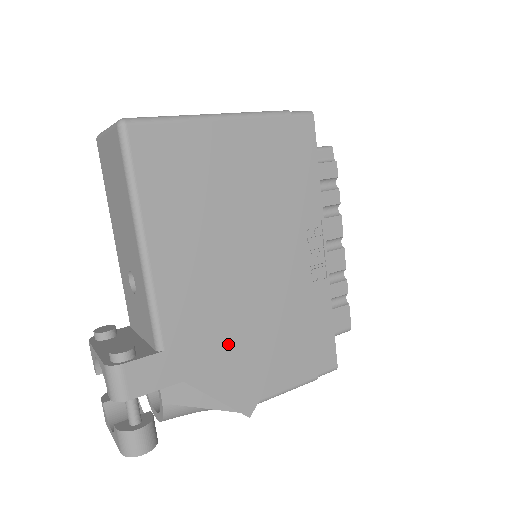
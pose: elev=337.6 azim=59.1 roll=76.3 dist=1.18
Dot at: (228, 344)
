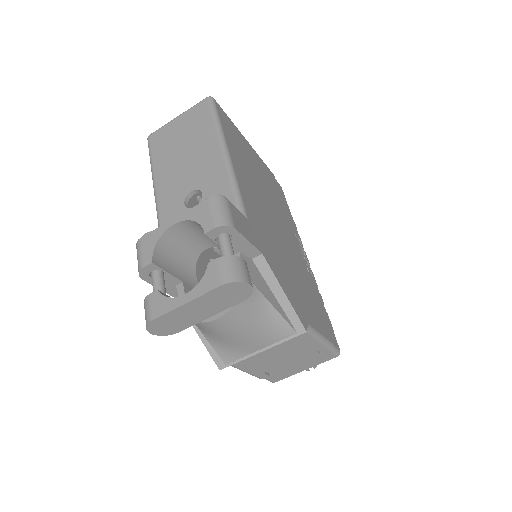
Dot at: (280, 258)
